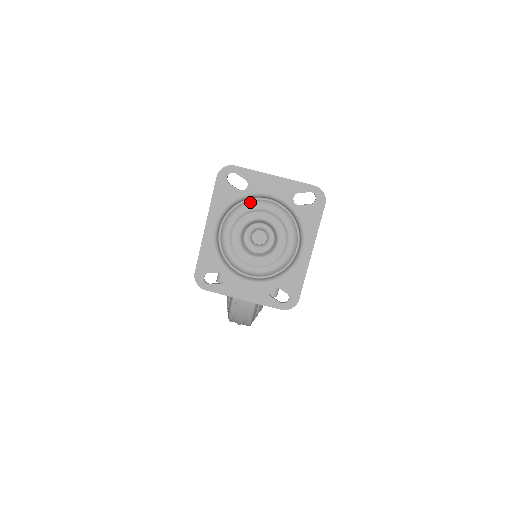
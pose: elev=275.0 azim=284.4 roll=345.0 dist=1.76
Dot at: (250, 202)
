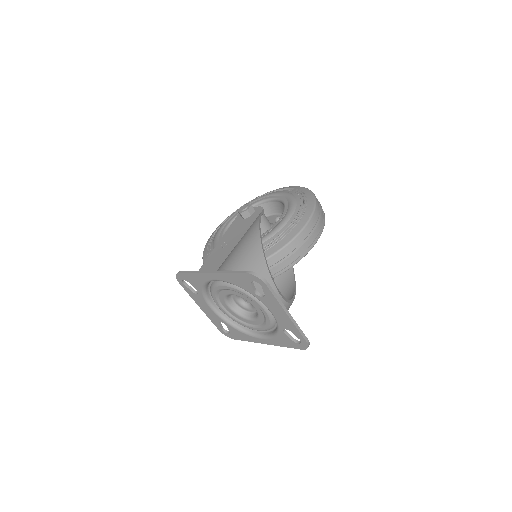
Dot at: occluded
